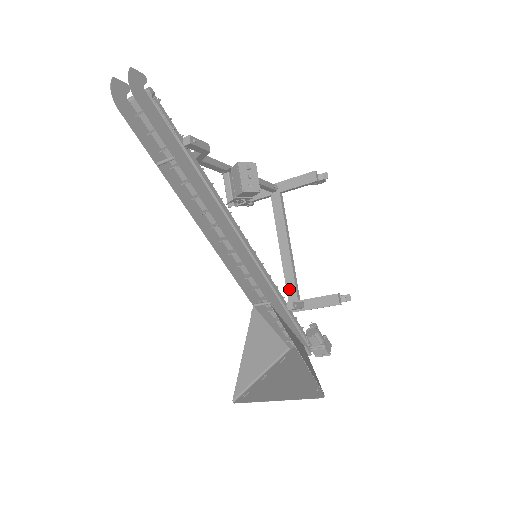
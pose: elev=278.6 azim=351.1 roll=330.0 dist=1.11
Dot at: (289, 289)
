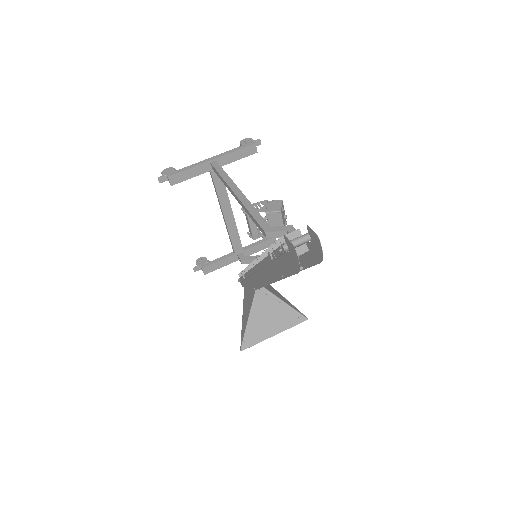
Dot at: (235, 245)
